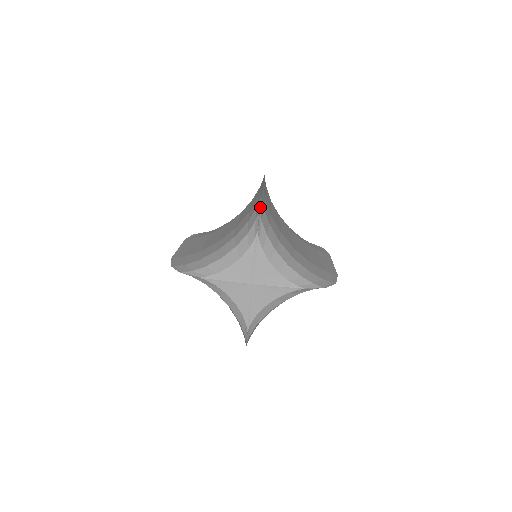
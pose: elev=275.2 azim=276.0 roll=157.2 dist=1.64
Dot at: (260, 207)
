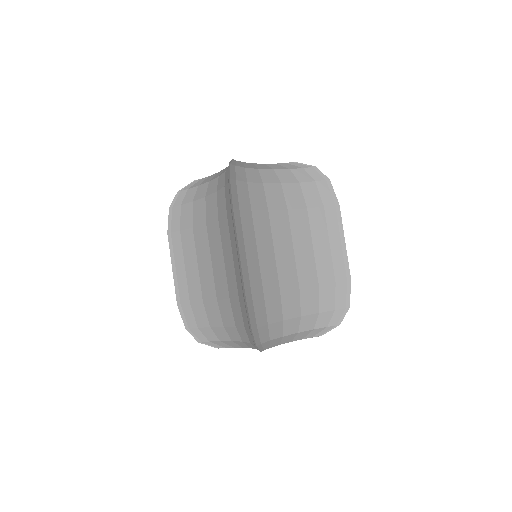
Dot at: (255, 343)
